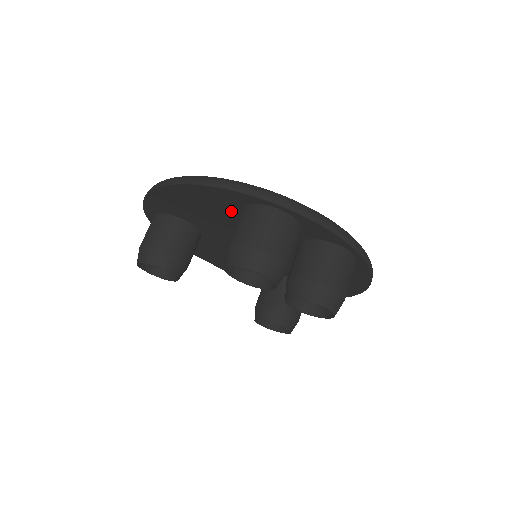
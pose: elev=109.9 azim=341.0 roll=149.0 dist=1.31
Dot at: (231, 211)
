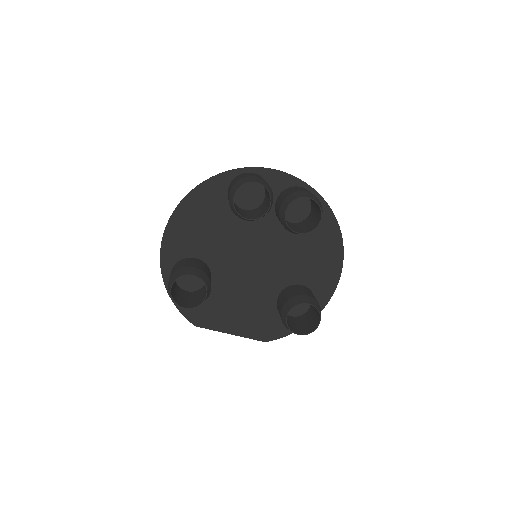
Dot at: (222, 206)
